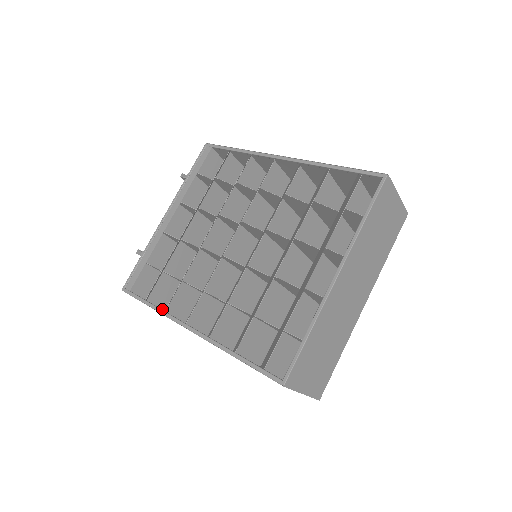
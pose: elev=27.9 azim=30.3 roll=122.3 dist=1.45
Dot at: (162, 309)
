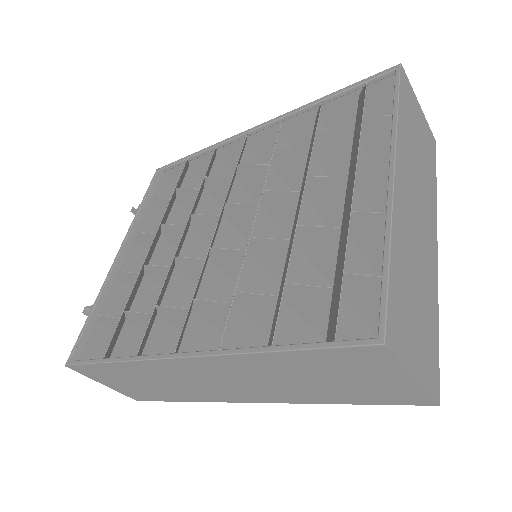
Dot at: occluded
